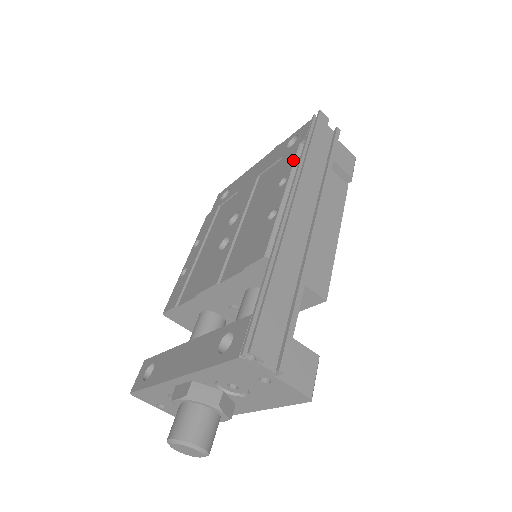
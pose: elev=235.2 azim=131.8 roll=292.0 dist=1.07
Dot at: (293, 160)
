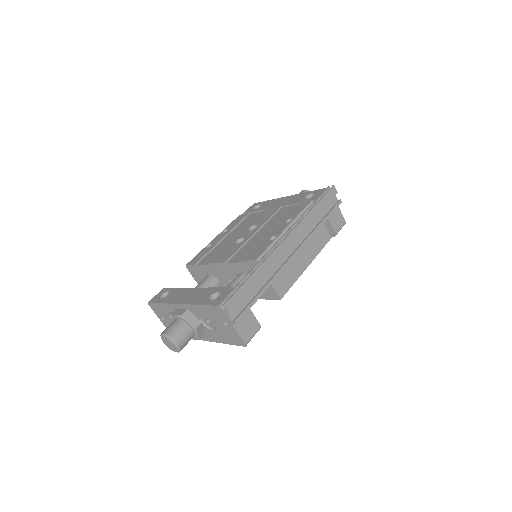
Dot at: (302, 210)
